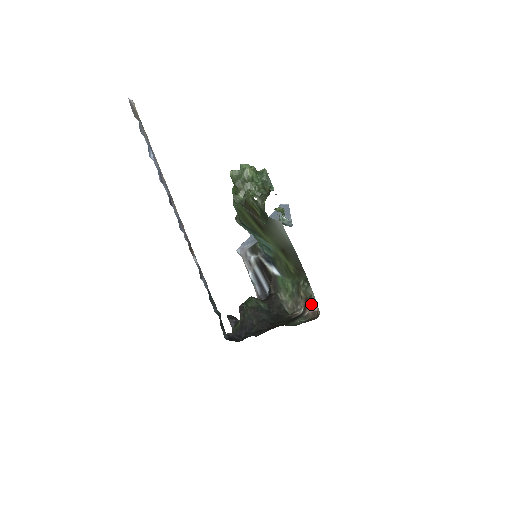
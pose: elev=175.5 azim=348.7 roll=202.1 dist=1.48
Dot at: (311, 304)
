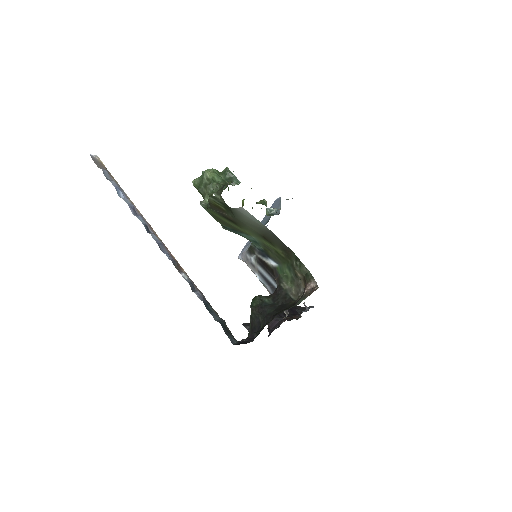
Dot at: (308, 281)
